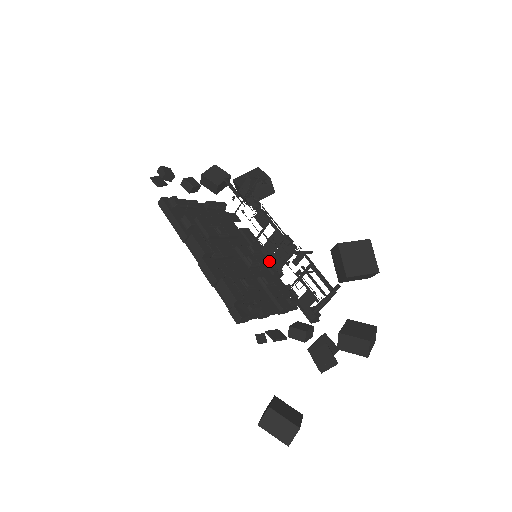
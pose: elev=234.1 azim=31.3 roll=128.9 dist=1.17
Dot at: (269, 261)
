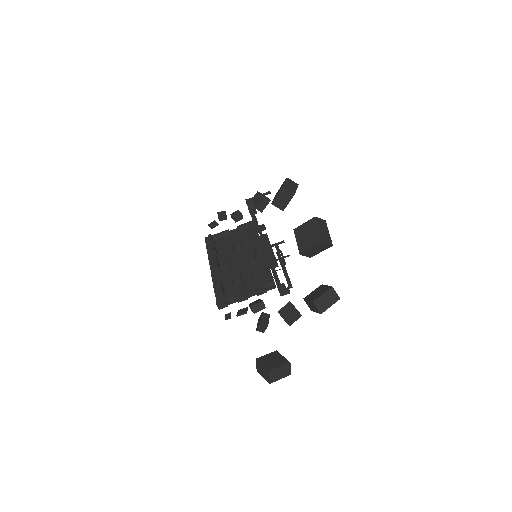
Dot at: occluded
